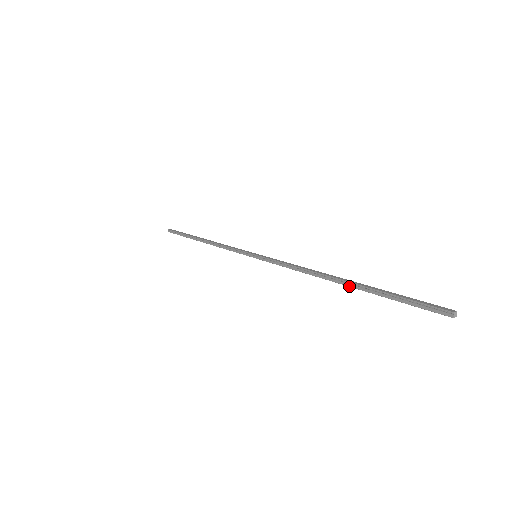
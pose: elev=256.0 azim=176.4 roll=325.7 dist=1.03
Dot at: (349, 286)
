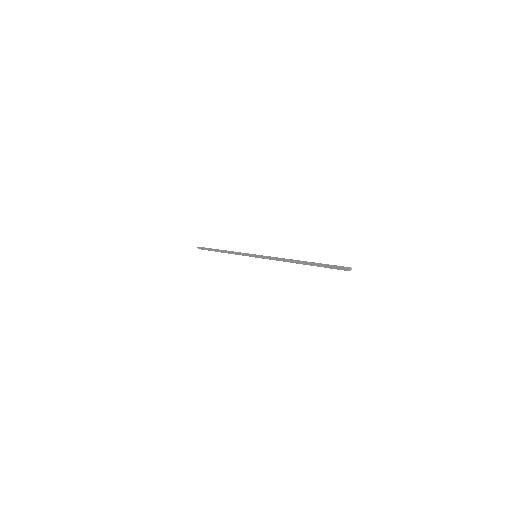
Dot at: occluded
